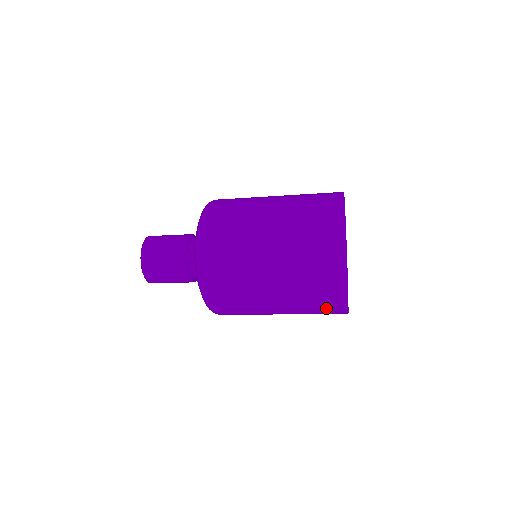
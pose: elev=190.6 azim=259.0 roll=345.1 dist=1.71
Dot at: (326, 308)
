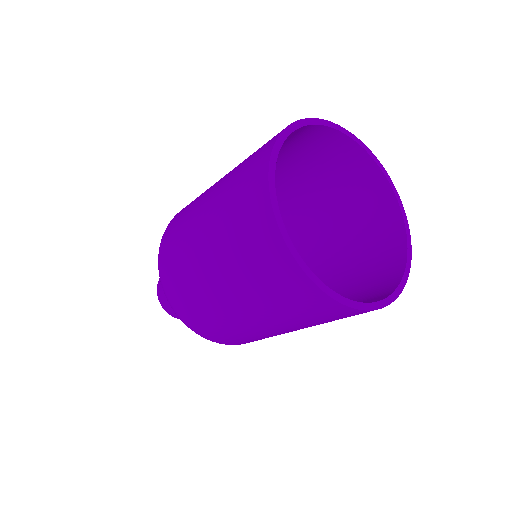
Dot at: (277, 280)
